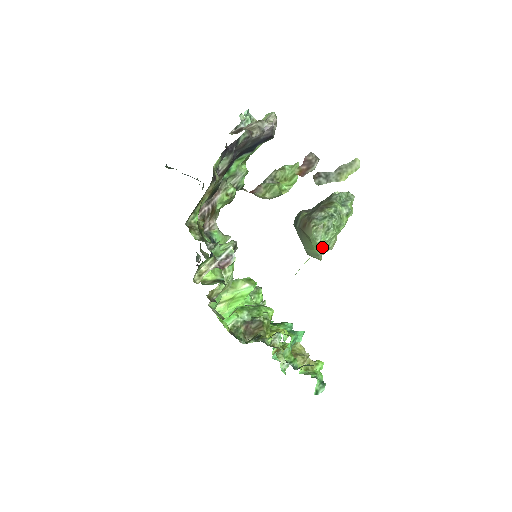
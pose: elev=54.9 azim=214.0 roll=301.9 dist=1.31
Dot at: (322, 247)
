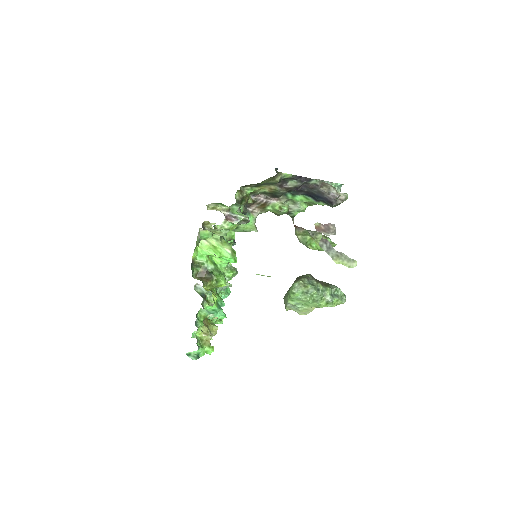
Dot at: (293, 300)
